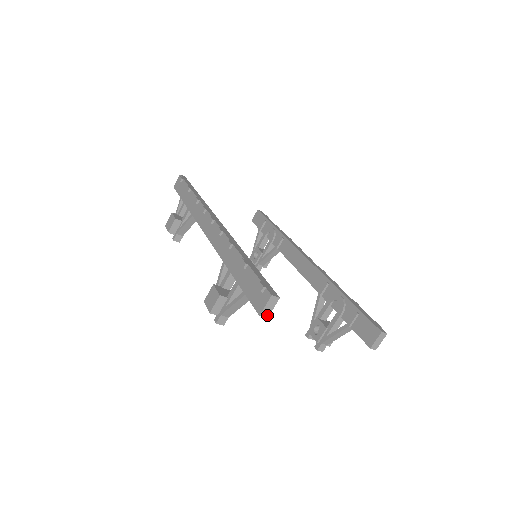
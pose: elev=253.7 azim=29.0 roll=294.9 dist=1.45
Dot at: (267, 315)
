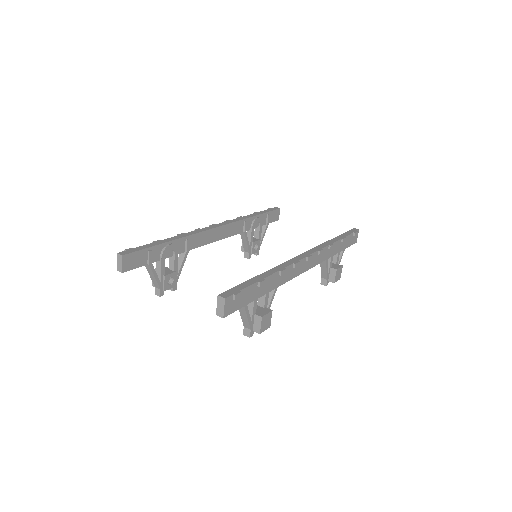
Dot at: (121, 270)
